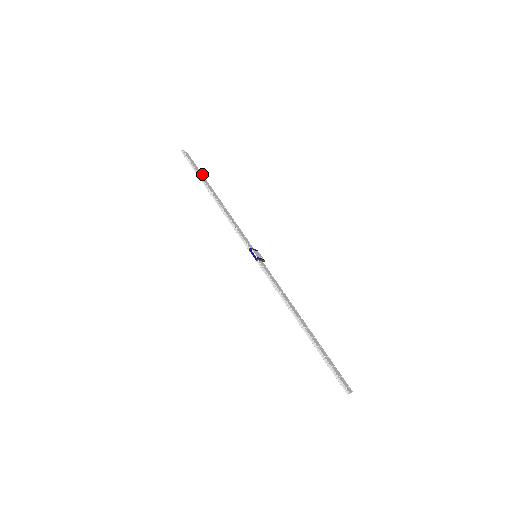
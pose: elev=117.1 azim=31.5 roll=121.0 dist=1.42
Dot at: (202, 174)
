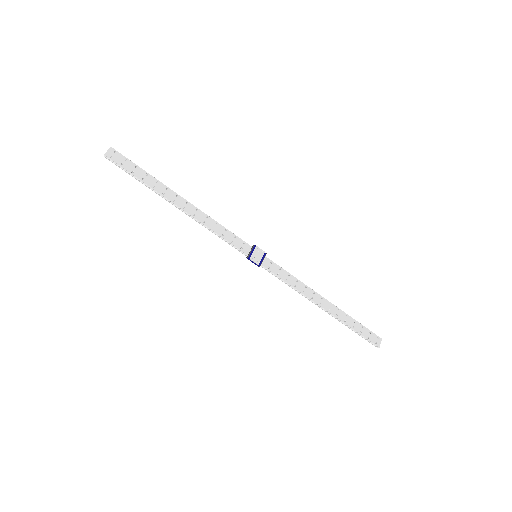
Dot at: (147, 173)
